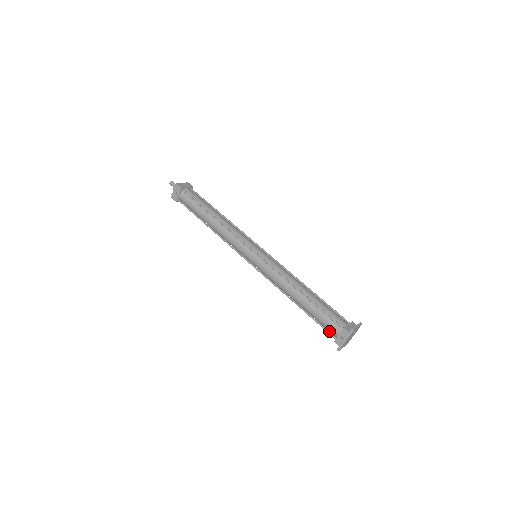
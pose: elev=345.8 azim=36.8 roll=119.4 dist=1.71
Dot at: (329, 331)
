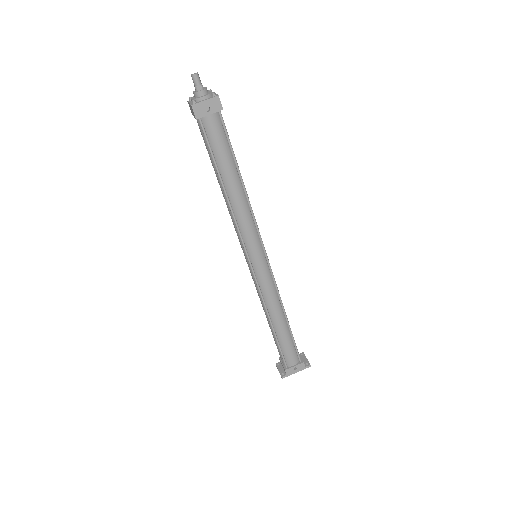
Dot at: (284, 359)
